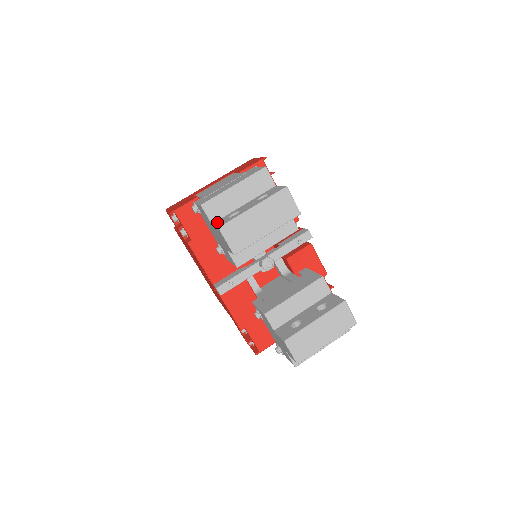
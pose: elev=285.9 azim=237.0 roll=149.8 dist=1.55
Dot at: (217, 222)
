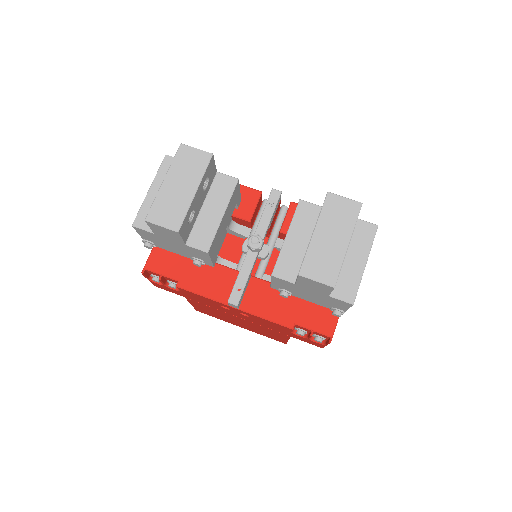
Dot at: occluded
